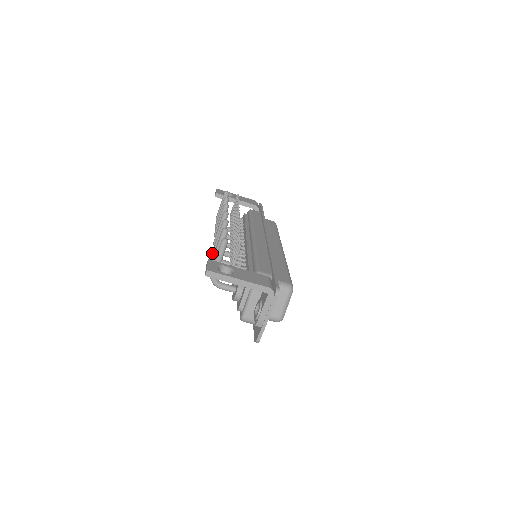
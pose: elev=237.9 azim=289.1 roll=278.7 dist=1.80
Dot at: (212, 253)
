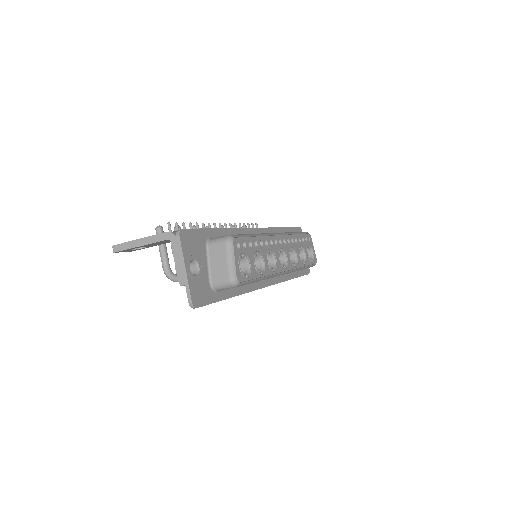
Dot at: occluded
